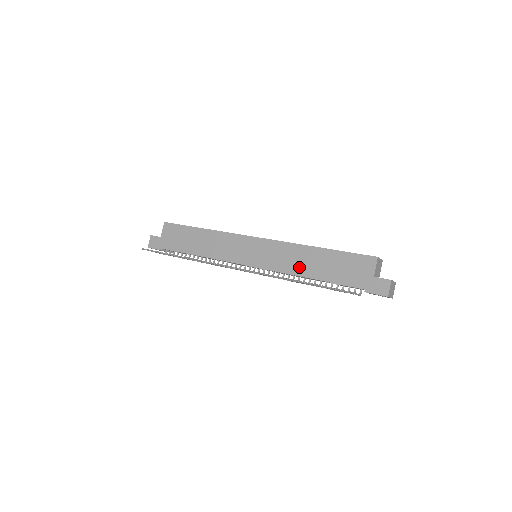
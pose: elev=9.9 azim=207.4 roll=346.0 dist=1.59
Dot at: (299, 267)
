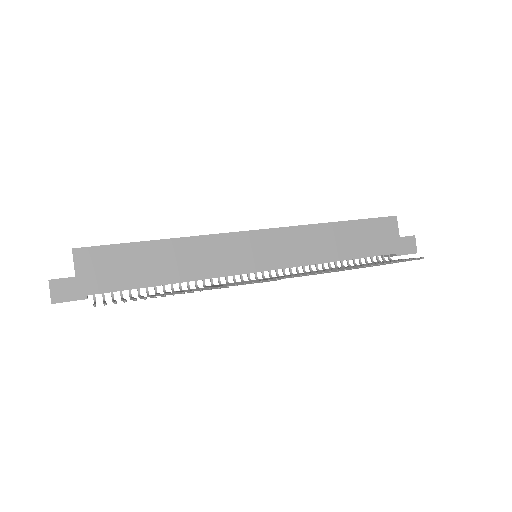
Dot at: (324, 252)
